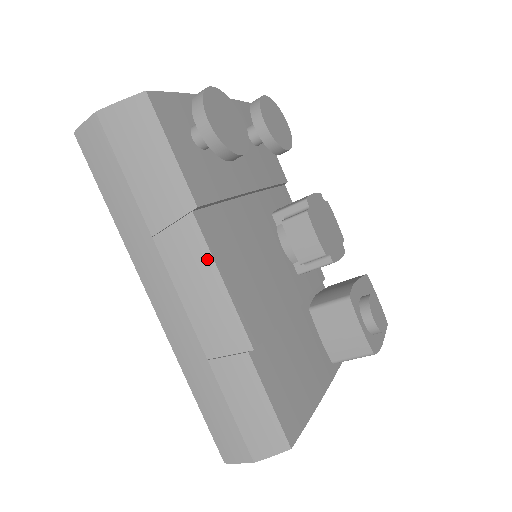
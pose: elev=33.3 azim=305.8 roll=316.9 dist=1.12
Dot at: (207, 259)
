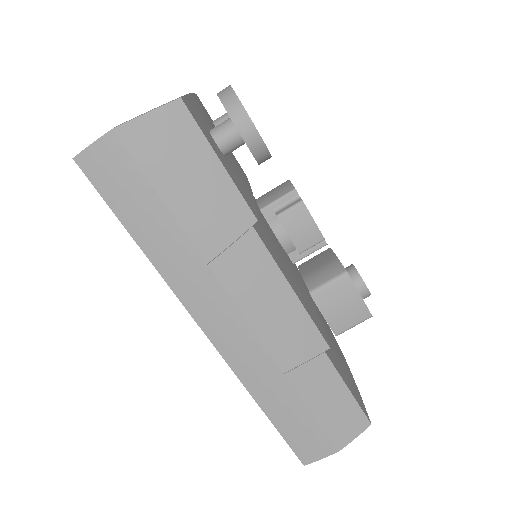
Dot at: (274, 273)
